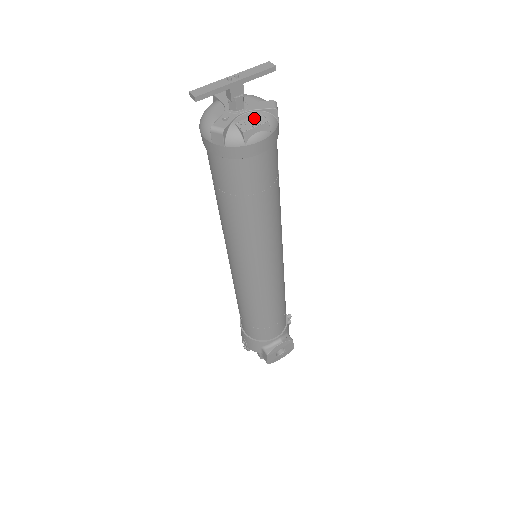
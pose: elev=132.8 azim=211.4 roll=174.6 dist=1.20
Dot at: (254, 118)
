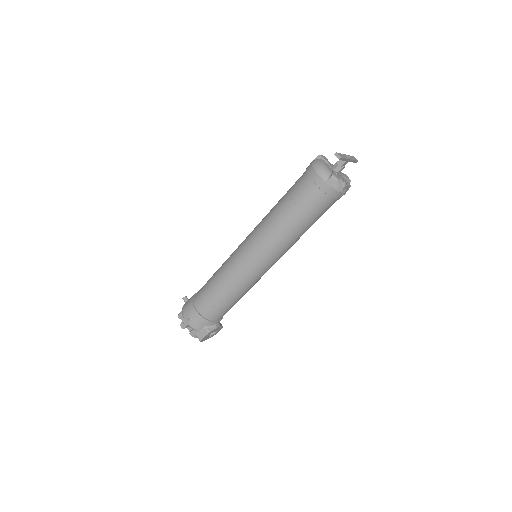
Dot at: (346, 181)
